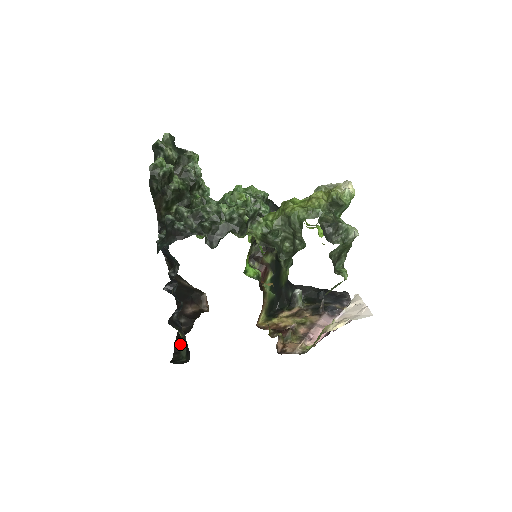
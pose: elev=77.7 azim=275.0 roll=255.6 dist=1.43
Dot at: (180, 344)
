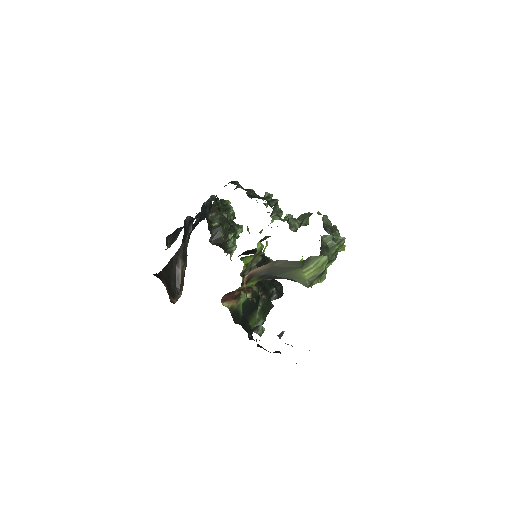
Dot at: occluded
